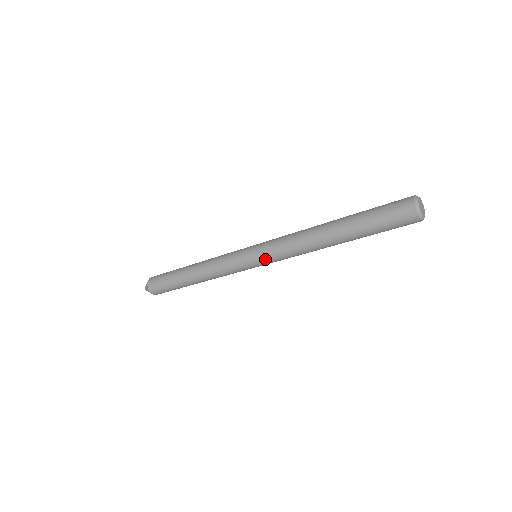
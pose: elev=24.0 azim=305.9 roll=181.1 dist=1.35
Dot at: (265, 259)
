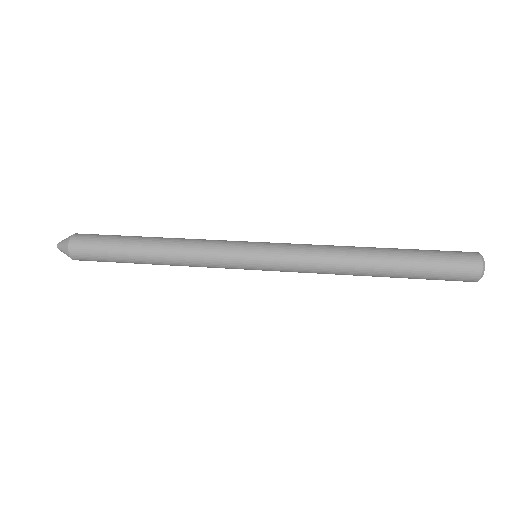
Dot at: (274, 269)
